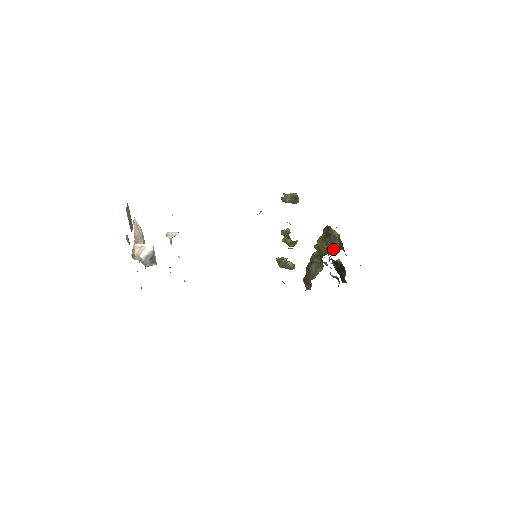
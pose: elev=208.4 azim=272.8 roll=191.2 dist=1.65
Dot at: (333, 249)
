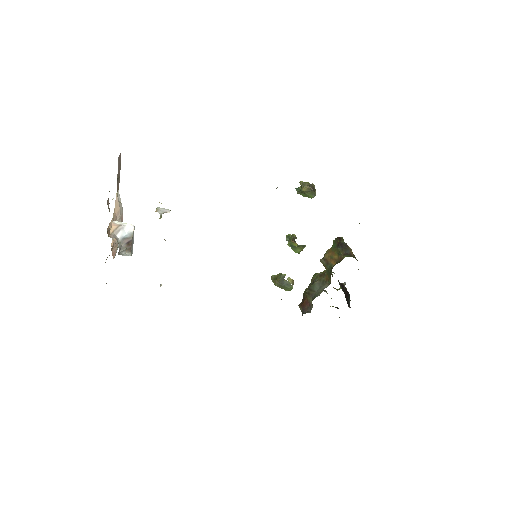
Dot at: (348, 256)
